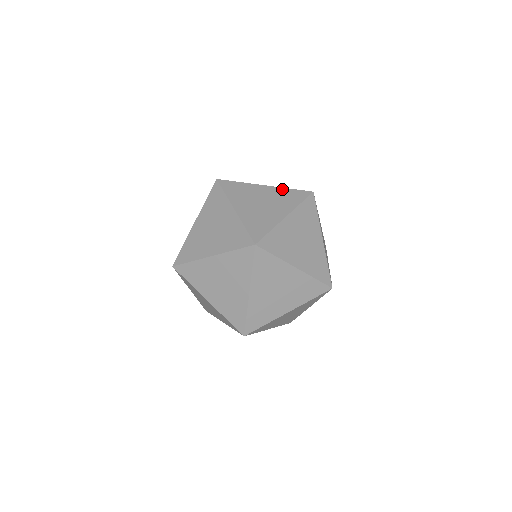
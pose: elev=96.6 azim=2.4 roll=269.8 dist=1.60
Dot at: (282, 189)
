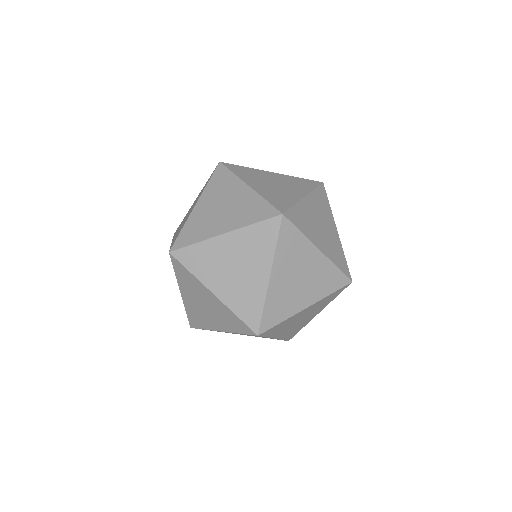
Dot at: (291, 177)
